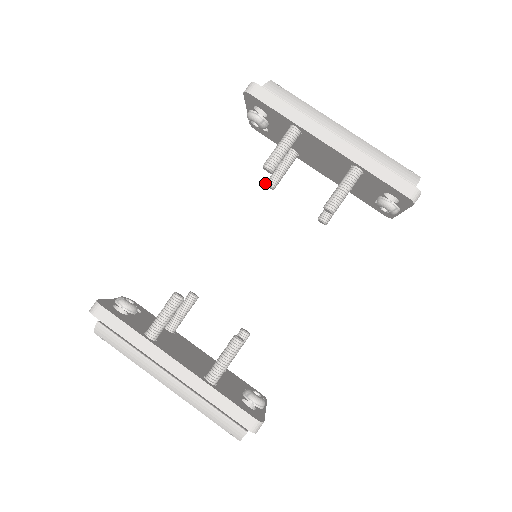
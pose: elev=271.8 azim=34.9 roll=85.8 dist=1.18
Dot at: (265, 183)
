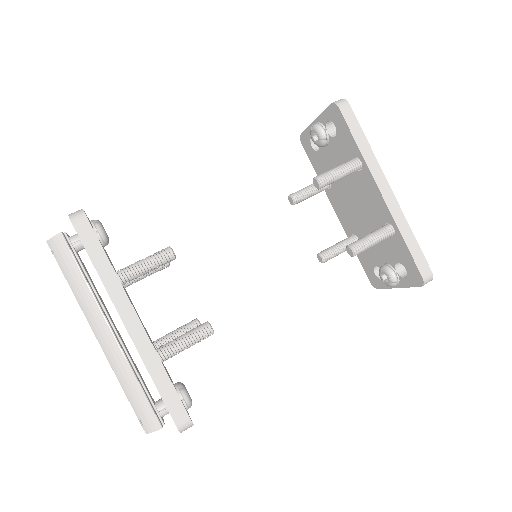
Dot at: (289, 195)
